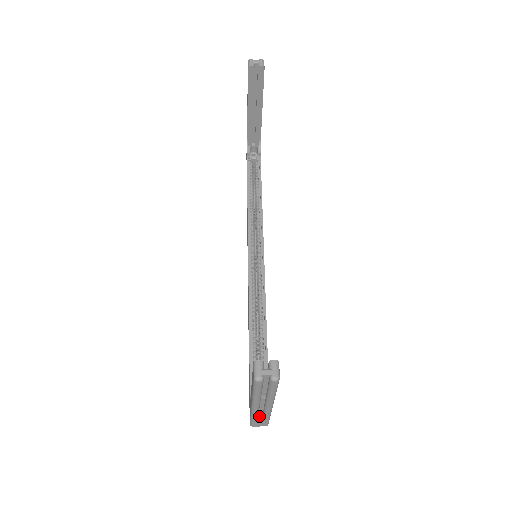
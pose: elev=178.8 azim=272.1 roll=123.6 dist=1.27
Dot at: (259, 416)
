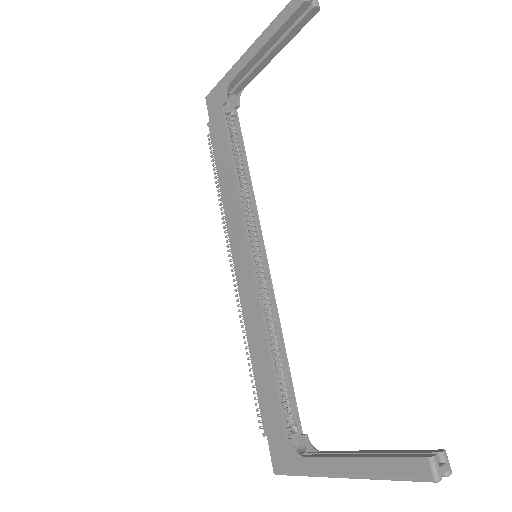
Dot at: occluded
